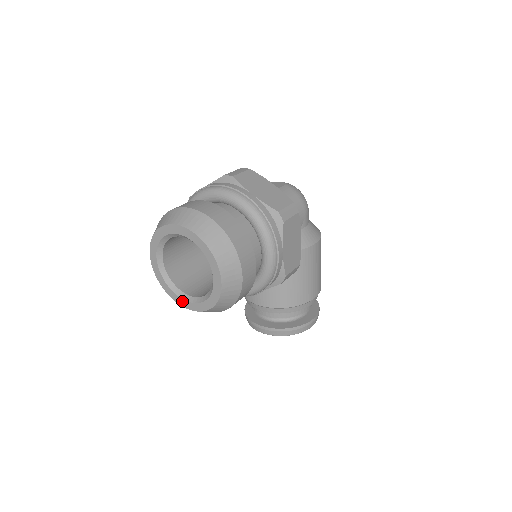
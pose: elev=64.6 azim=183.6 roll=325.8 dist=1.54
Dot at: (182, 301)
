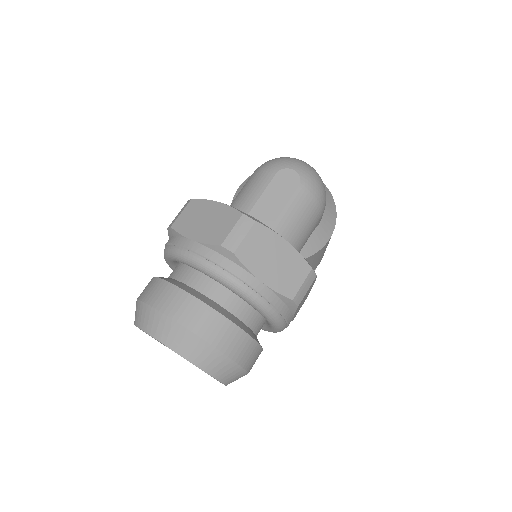
Dot at: occluded
